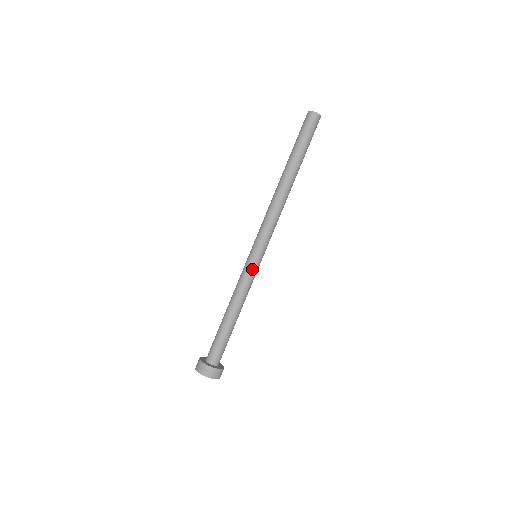
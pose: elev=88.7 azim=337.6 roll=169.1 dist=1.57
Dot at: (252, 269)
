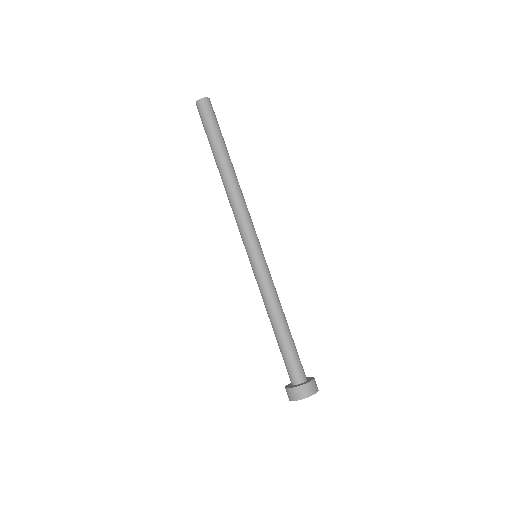
Dot at: (256, 271)
